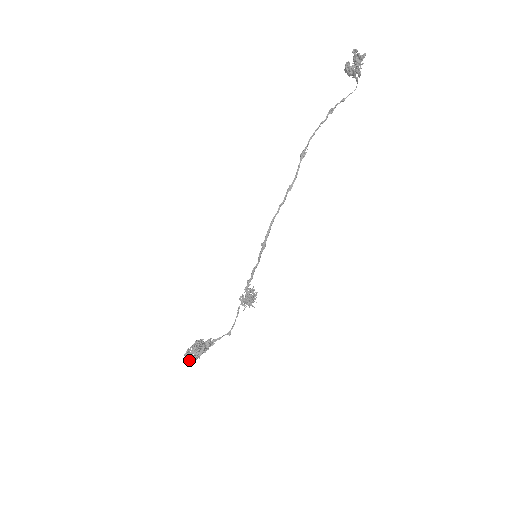
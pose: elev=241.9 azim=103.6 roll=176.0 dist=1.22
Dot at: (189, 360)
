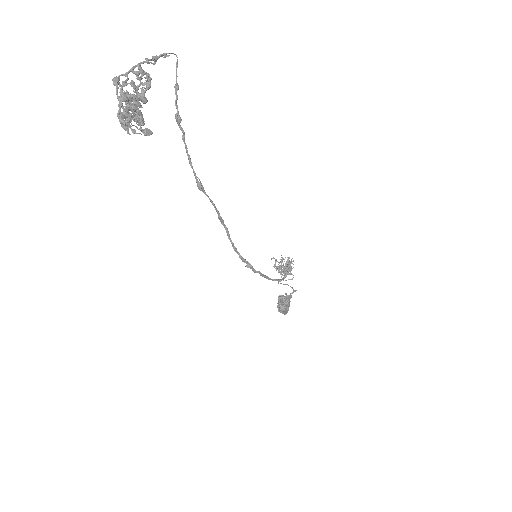
Dot at: occluded
